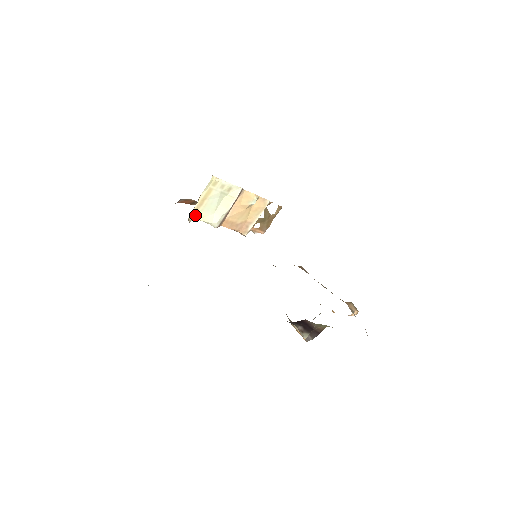
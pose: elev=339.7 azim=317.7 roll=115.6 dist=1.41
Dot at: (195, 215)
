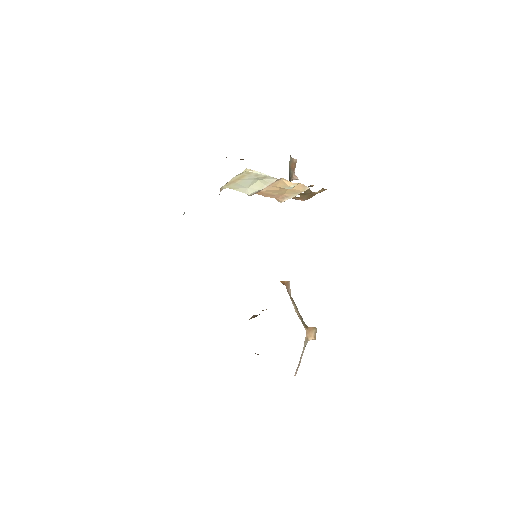
Dot at: (228, 186)
